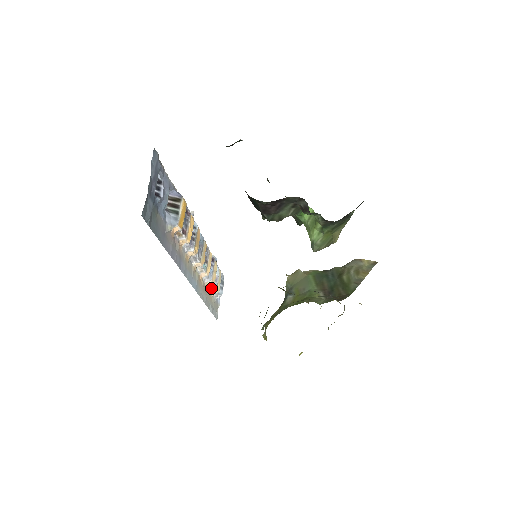
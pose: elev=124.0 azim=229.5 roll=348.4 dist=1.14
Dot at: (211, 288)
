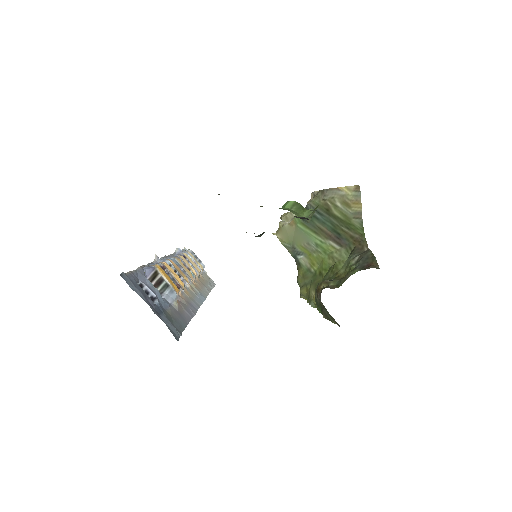
Dot at: occluded
